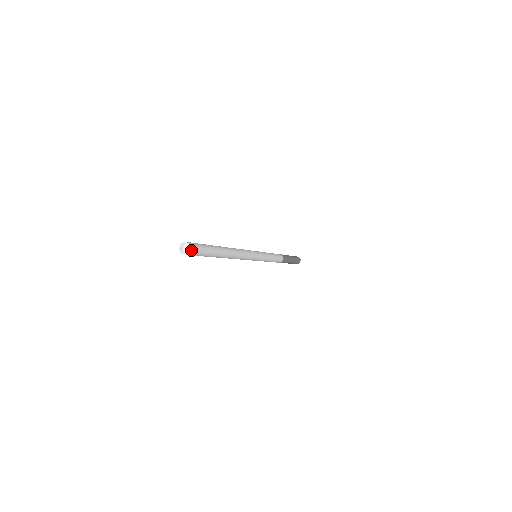
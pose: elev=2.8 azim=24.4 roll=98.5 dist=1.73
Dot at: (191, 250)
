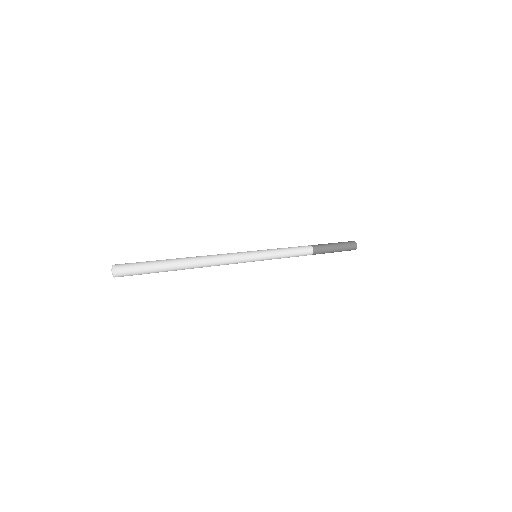
Dot at: (118, 273)
